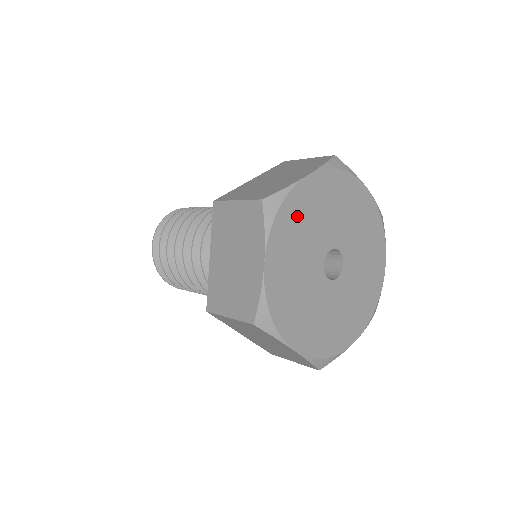
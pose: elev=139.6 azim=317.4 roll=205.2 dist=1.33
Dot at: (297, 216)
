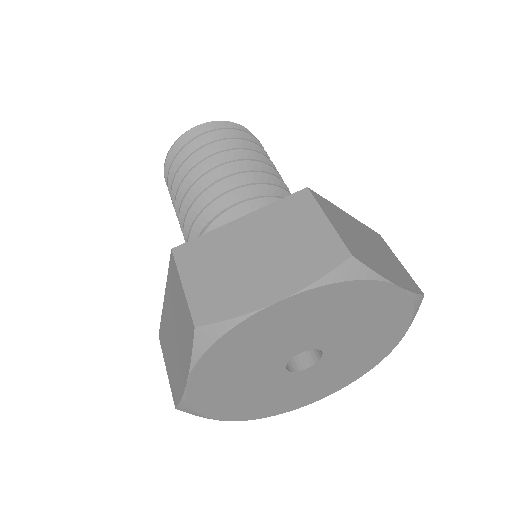
Dot at: (249, 340)
